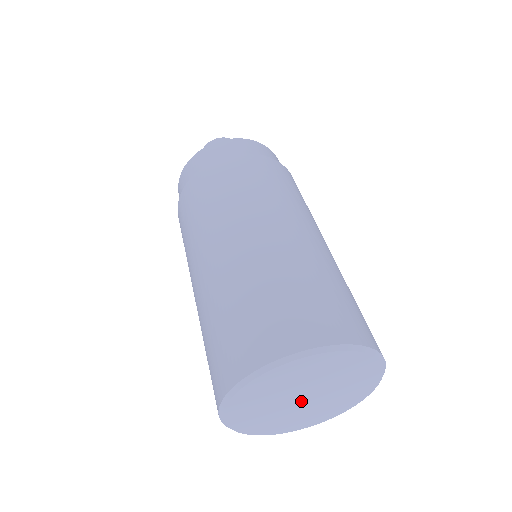
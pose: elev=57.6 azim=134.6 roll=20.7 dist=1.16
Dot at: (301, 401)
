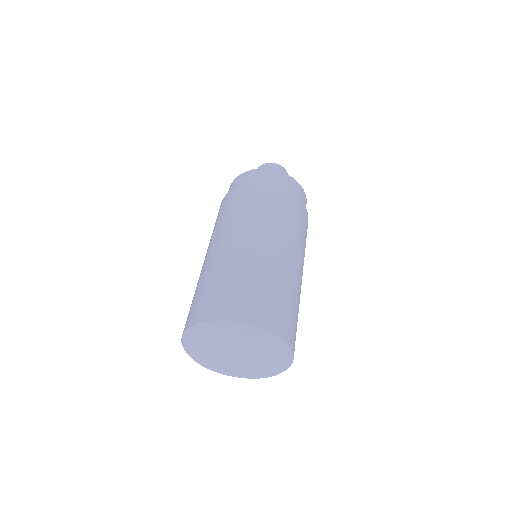
Dot at: (235, 356)
